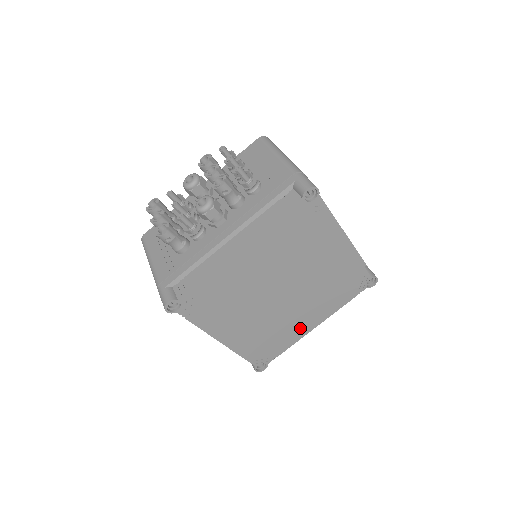
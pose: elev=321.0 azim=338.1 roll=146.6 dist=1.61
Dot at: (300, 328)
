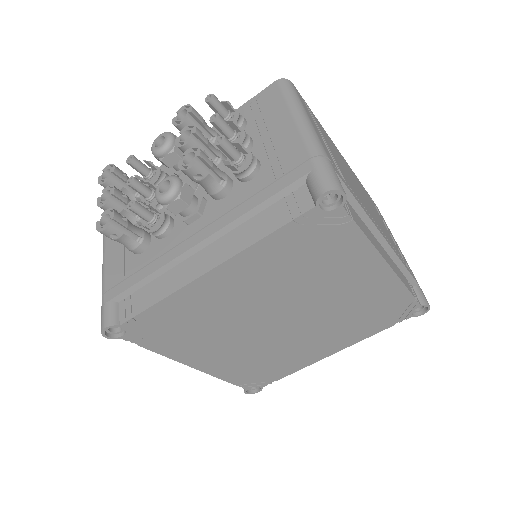
Dot at: (308, 355)
